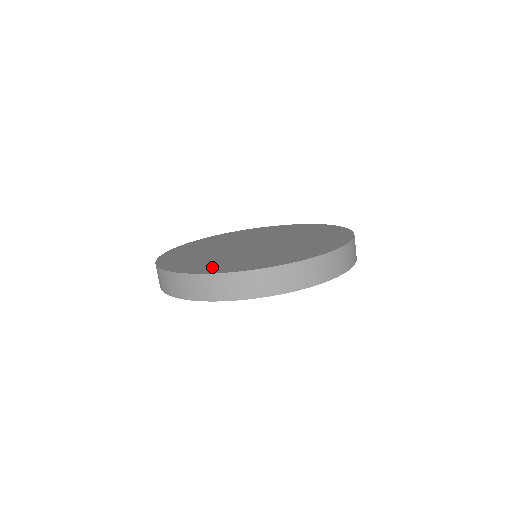
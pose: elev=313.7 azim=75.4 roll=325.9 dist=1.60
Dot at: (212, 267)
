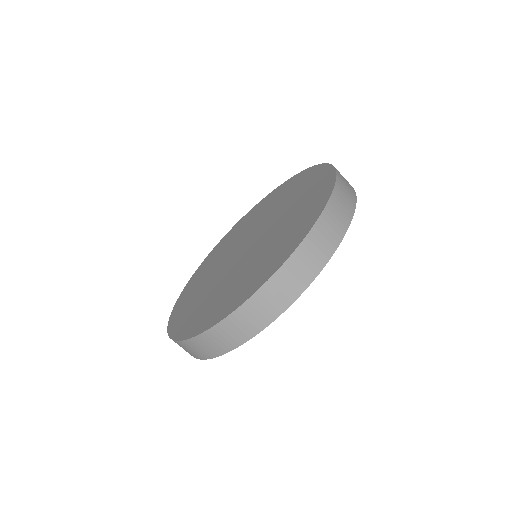
Dot at: (283, 250)
